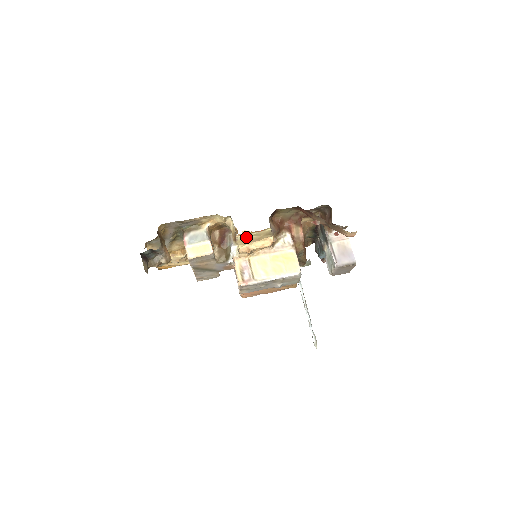
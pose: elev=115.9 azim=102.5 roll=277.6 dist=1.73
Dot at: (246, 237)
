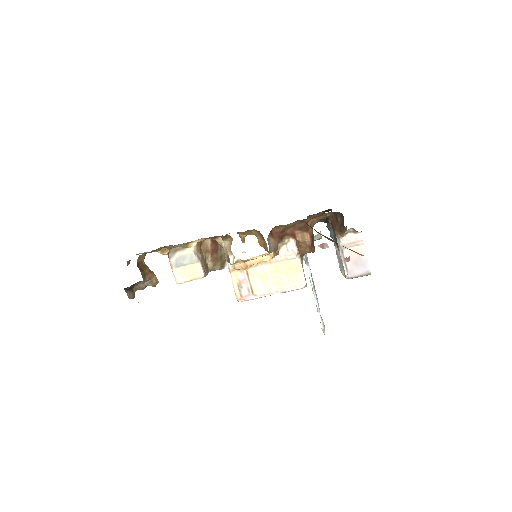
Dot at: (241, 262)
